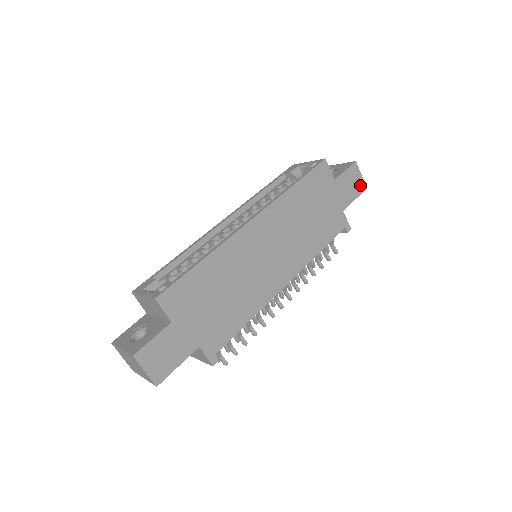
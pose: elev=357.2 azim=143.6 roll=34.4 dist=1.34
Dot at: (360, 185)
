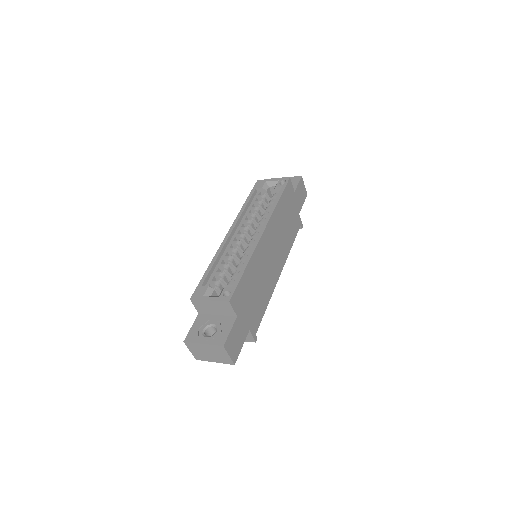
Dot at: (304, 193)
